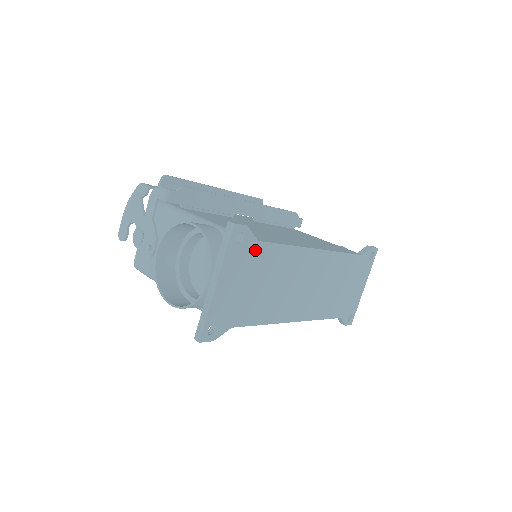
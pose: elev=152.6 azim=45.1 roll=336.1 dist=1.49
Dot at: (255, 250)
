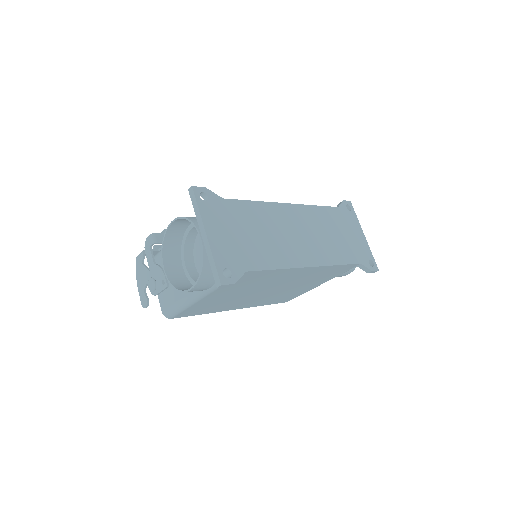
Dot at: (225, 206)
